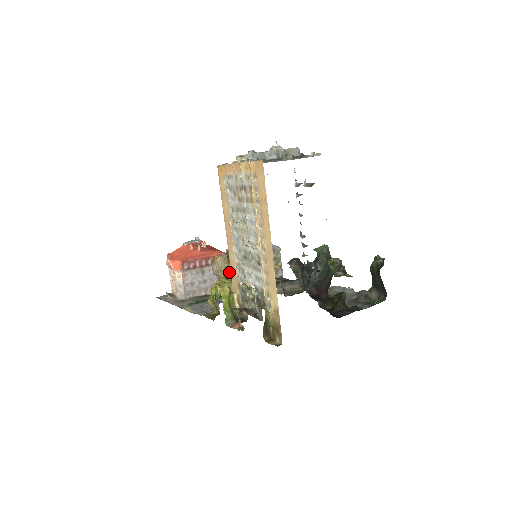
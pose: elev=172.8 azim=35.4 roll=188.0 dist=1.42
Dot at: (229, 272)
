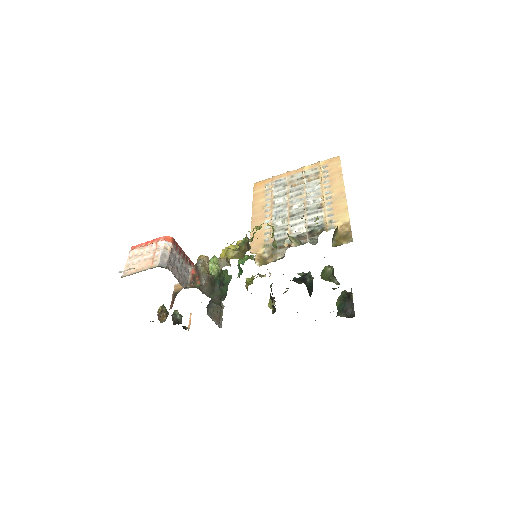
Dot at: occluded
